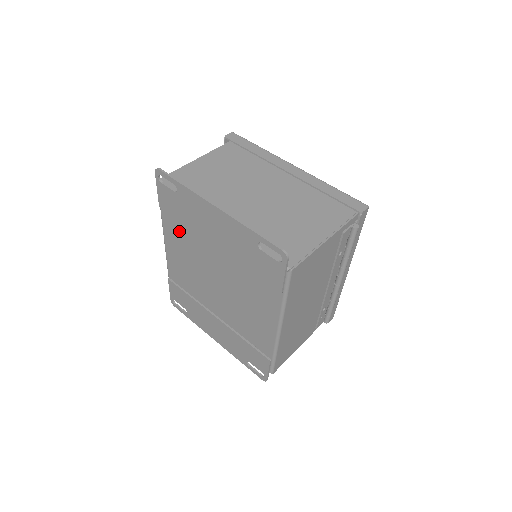
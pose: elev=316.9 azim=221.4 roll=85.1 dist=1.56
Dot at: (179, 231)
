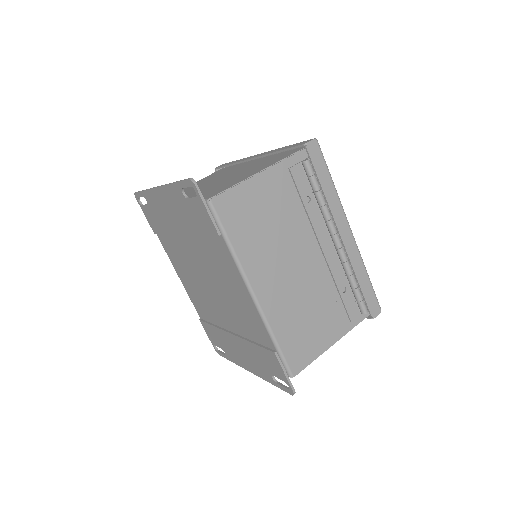
Dot at: (172, 249)
